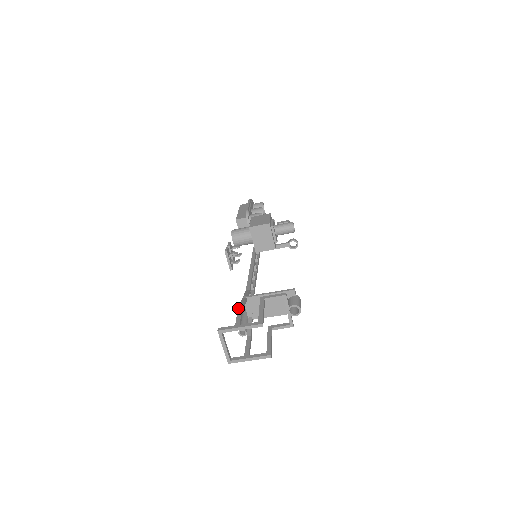
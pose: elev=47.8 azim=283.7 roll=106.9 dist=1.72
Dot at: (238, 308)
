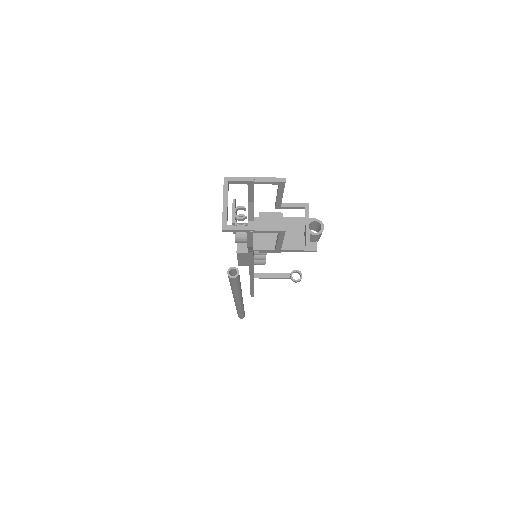
Dot at: occluded
